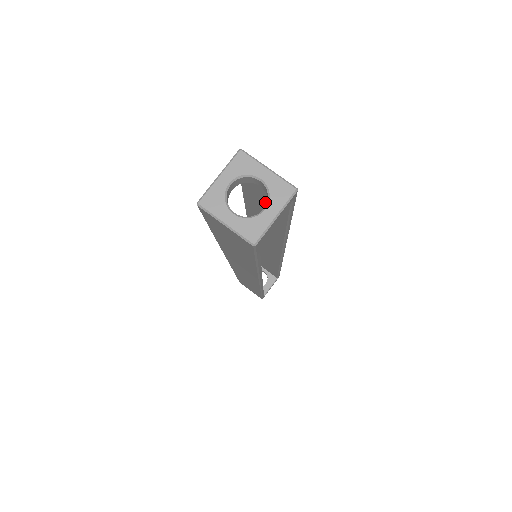
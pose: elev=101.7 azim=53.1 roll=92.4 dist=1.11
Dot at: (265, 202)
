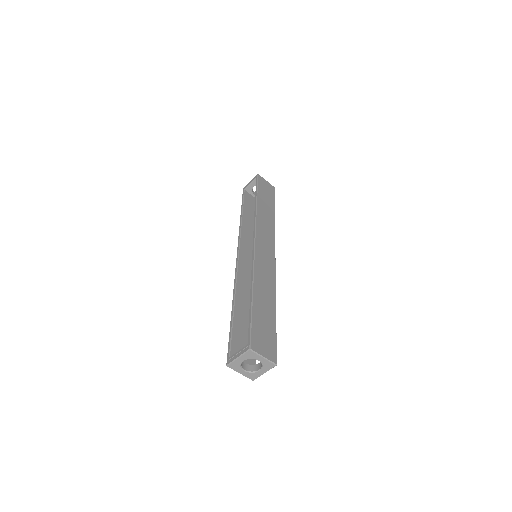
Dot at: occluded
